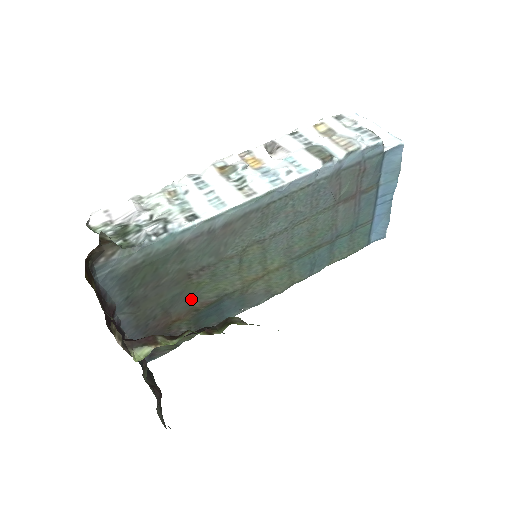
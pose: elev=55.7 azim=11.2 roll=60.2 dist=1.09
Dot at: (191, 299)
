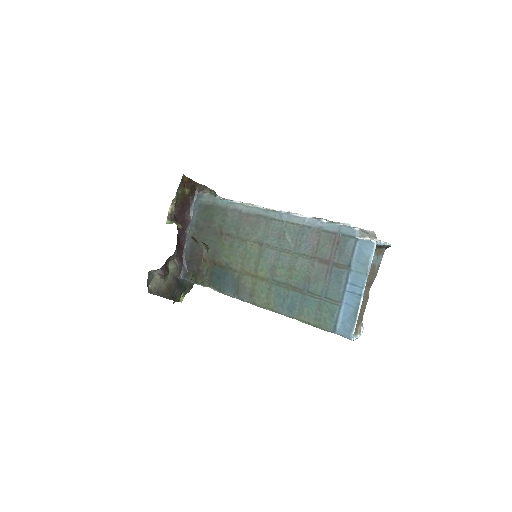
Dot at: (217, 253)
